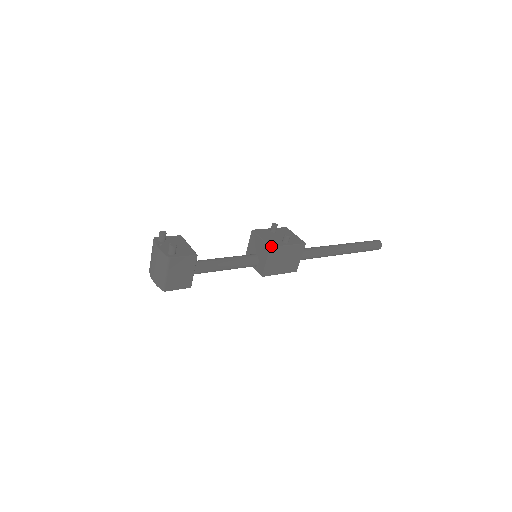
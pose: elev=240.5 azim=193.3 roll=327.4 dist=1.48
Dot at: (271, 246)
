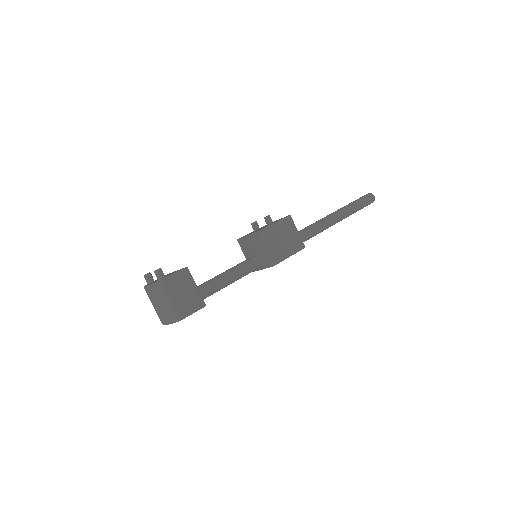
Dot at: (257, 231)
